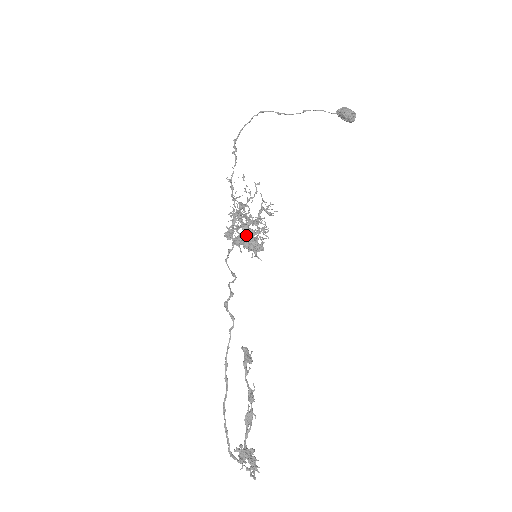
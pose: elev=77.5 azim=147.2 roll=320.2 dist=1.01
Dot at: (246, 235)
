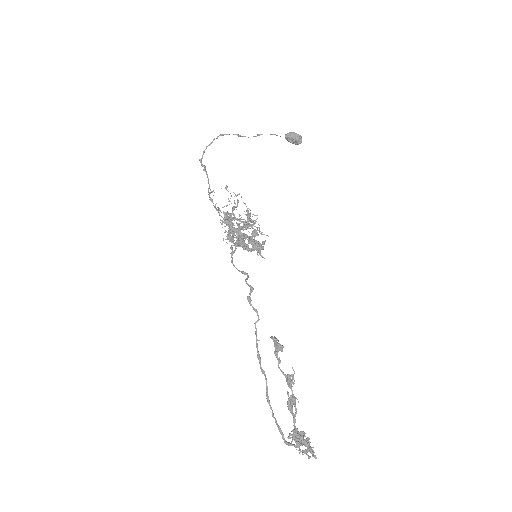
Dot at: (243, 238)
